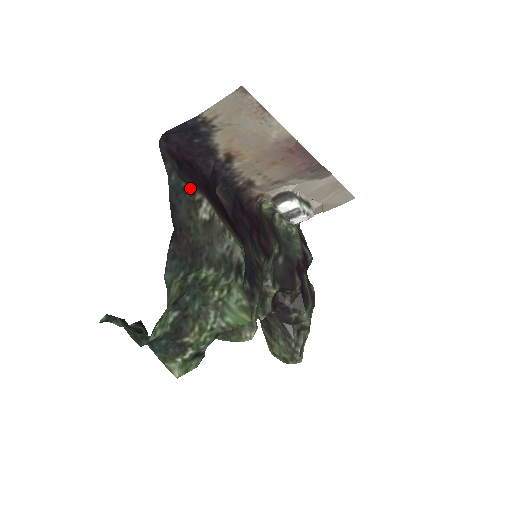
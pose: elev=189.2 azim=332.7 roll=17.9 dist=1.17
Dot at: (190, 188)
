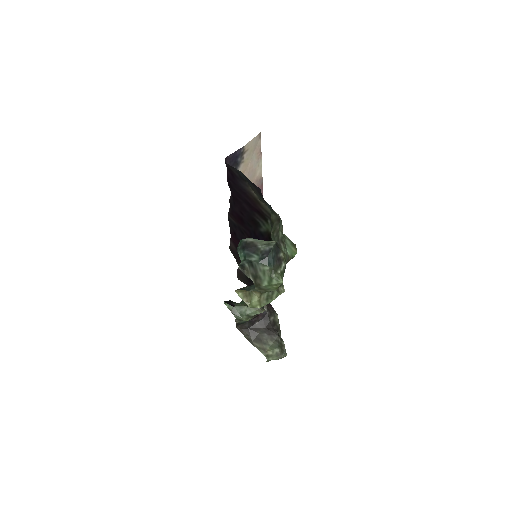
Dot at: (247, 183)
